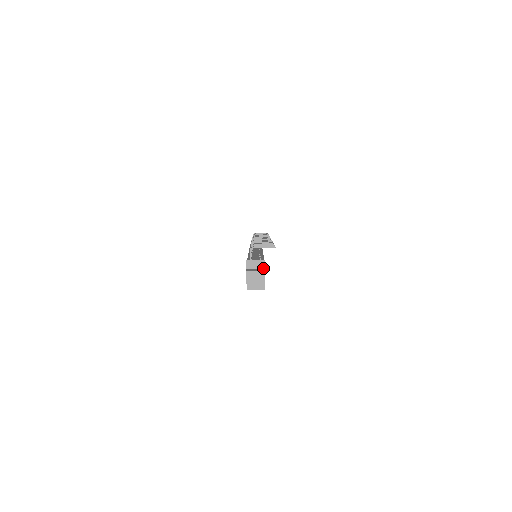
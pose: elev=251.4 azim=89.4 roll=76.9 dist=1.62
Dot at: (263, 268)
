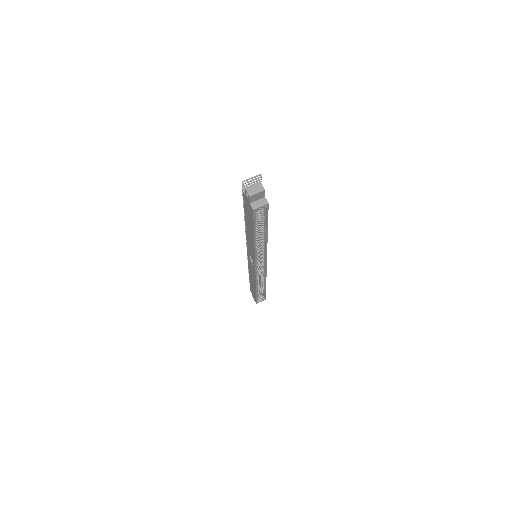
Dot at: occluded
